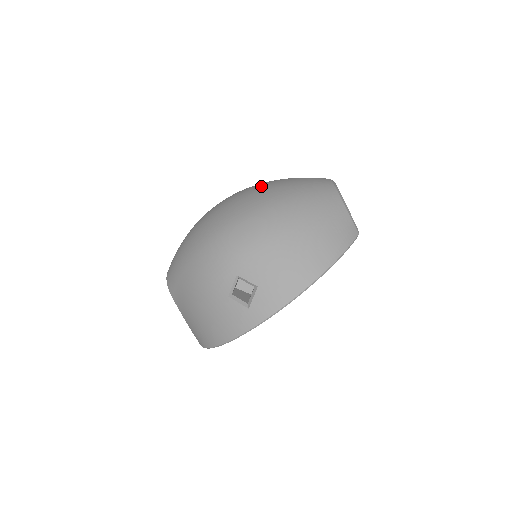
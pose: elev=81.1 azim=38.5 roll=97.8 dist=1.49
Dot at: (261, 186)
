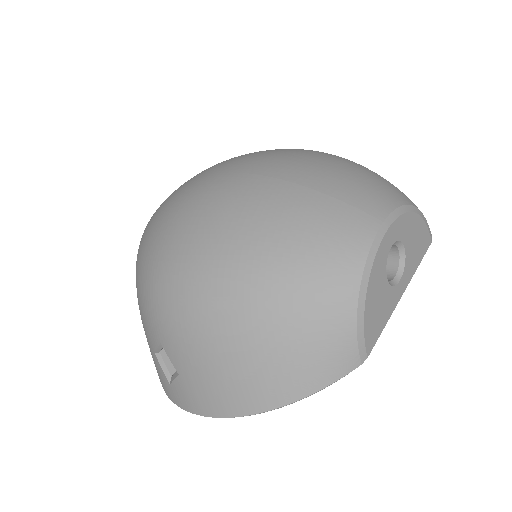
Dot at: (253, 197)
